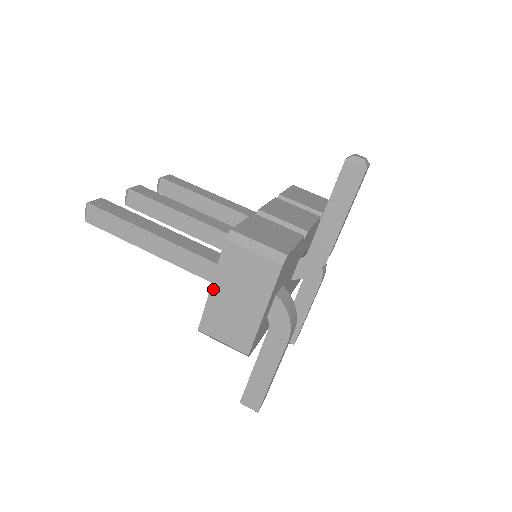
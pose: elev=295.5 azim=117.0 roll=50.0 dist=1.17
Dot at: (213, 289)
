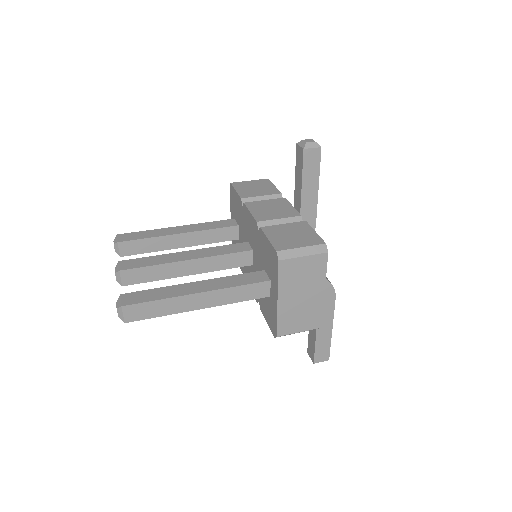
Dot at: (280, 301)
